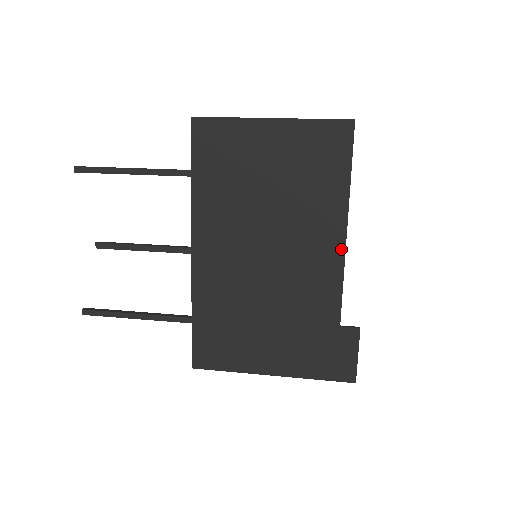
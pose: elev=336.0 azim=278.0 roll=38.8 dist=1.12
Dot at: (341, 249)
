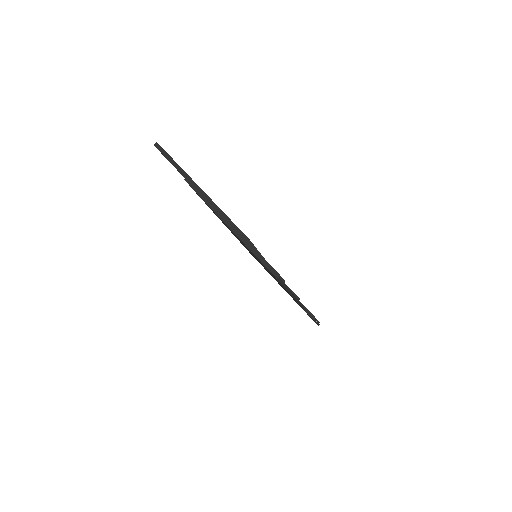
Dot at: occluded
